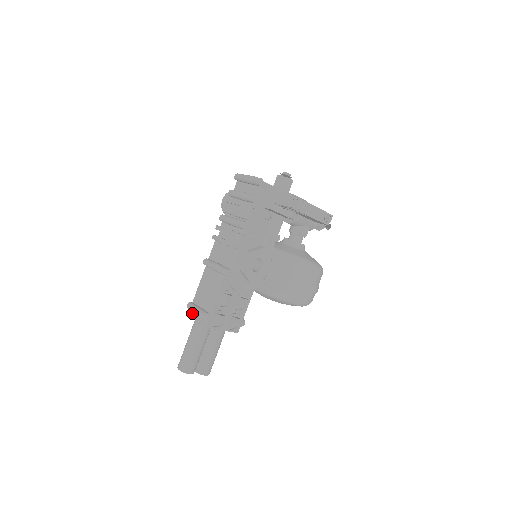
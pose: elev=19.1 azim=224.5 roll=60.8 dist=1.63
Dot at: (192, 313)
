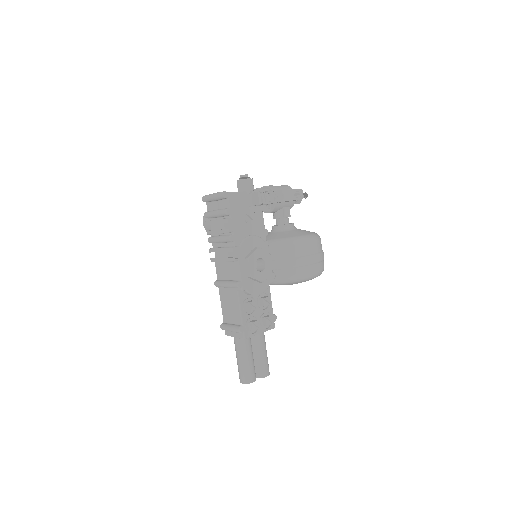
Dot at: (228, 332)
